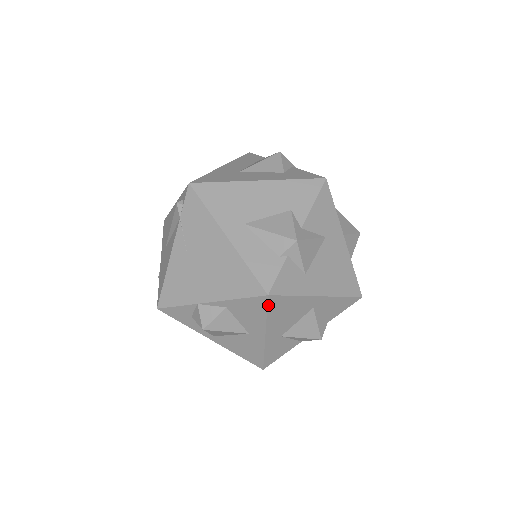
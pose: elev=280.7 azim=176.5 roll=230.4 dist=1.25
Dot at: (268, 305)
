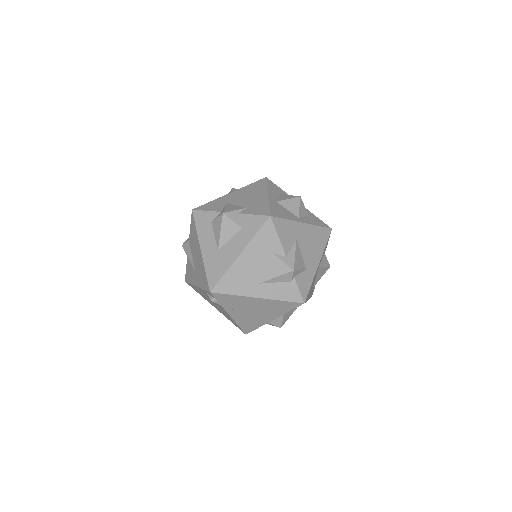
Dot at: (305, 302)
